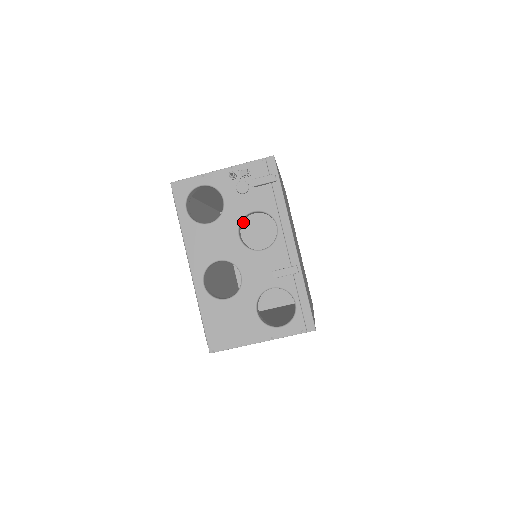
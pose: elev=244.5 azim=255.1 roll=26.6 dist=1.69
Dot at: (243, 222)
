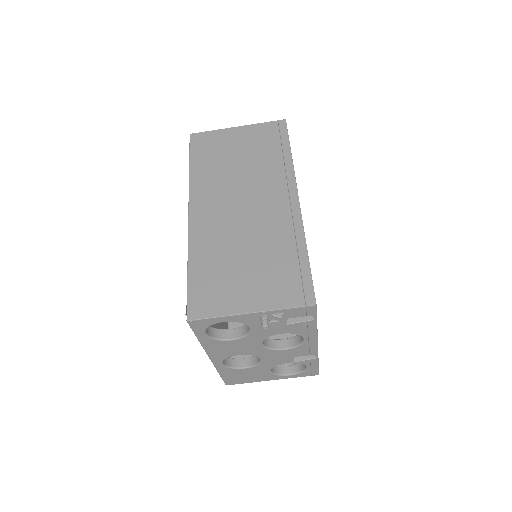
Dot at: occluded
